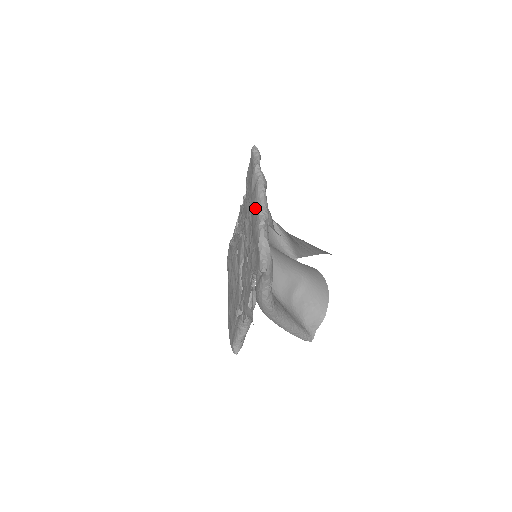
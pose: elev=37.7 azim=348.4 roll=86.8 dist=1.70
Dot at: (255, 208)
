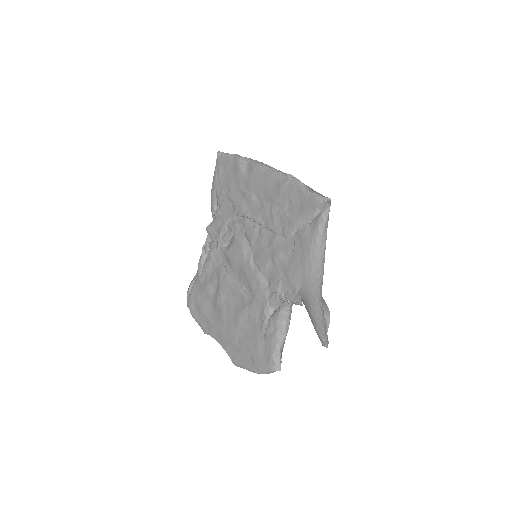
Dot at: (268, 176)
